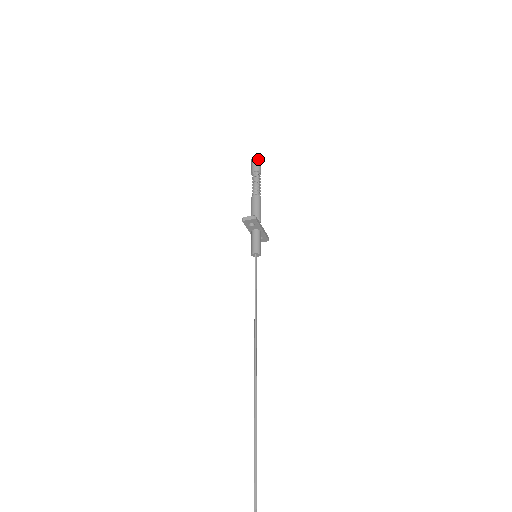
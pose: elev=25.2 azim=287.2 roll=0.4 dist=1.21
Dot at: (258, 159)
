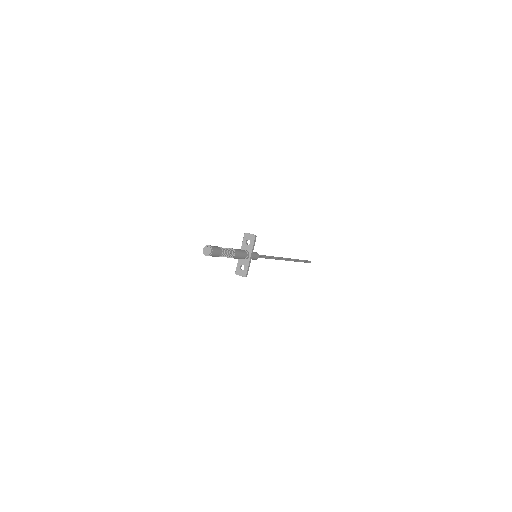
Dot at: occluded
